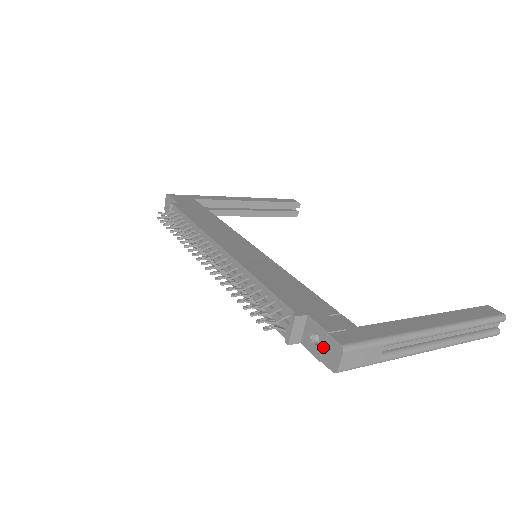
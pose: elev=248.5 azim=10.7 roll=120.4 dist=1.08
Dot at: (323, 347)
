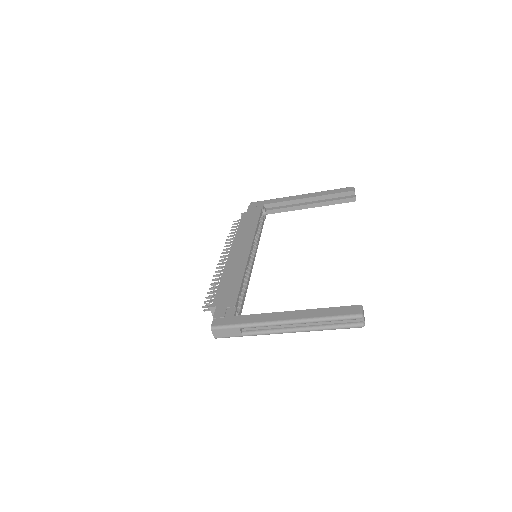
Dot at: occluded
